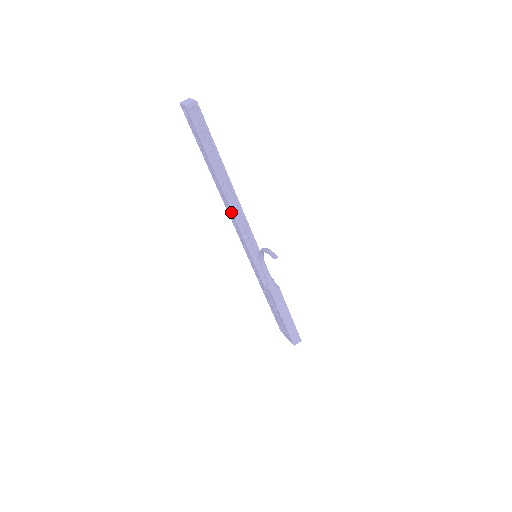
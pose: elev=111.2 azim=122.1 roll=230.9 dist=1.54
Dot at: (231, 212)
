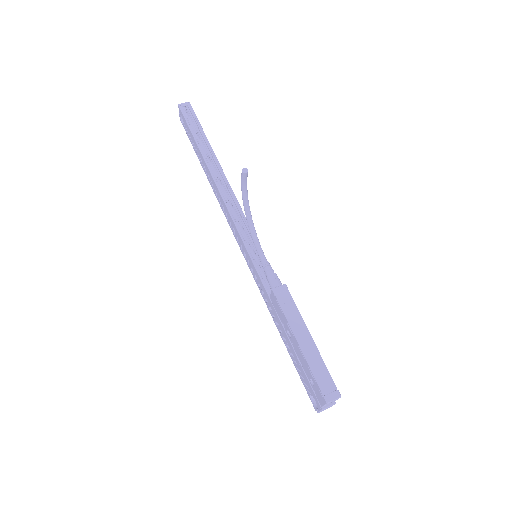
Dot at: (221, 199)
